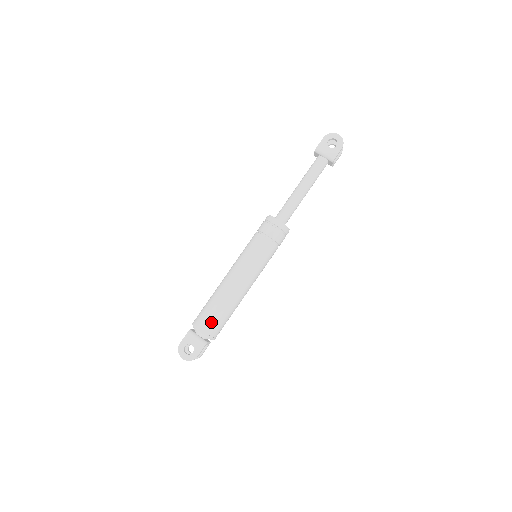
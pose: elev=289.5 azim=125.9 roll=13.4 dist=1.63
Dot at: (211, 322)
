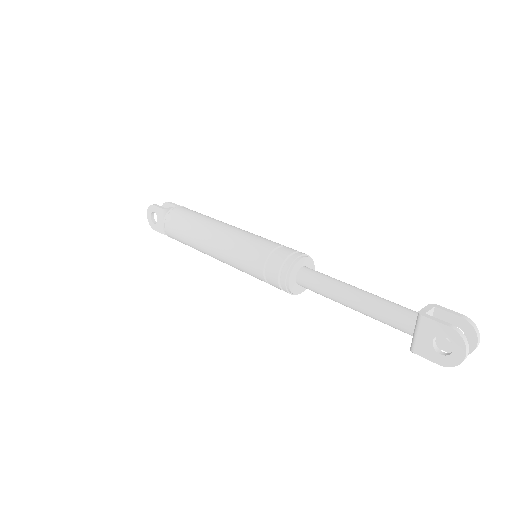
Dot at: (174, 234)
